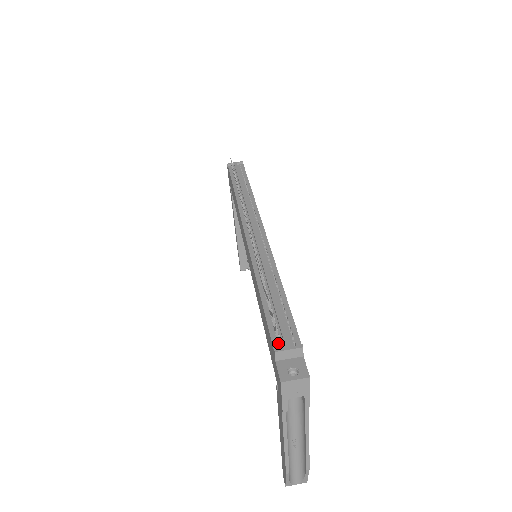
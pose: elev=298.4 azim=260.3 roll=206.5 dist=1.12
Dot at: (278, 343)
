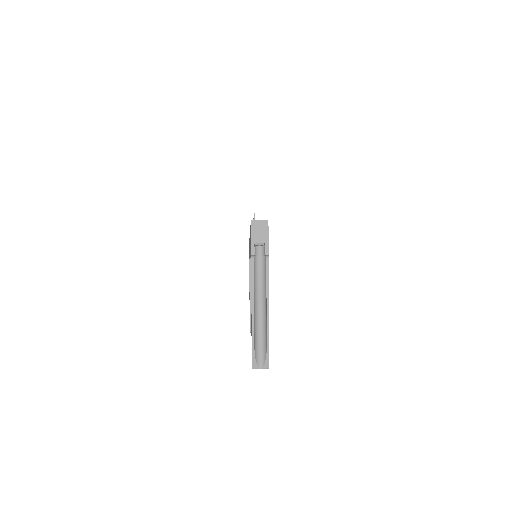
Dot at: occluded
